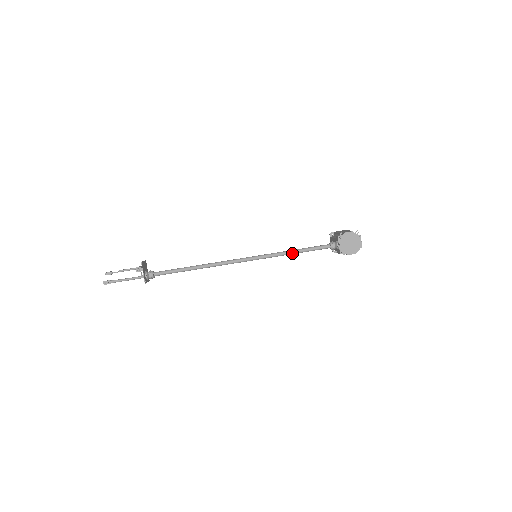
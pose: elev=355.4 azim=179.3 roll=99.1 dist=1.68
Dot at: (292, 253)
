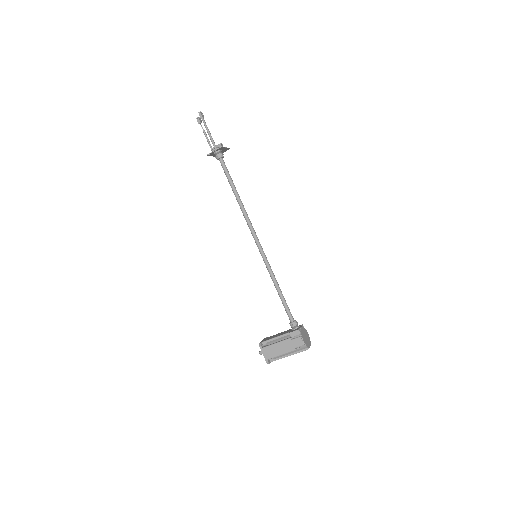
Dot at: (278, 285)
